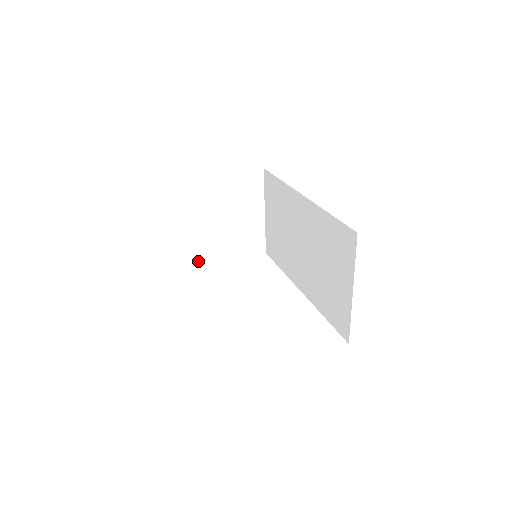
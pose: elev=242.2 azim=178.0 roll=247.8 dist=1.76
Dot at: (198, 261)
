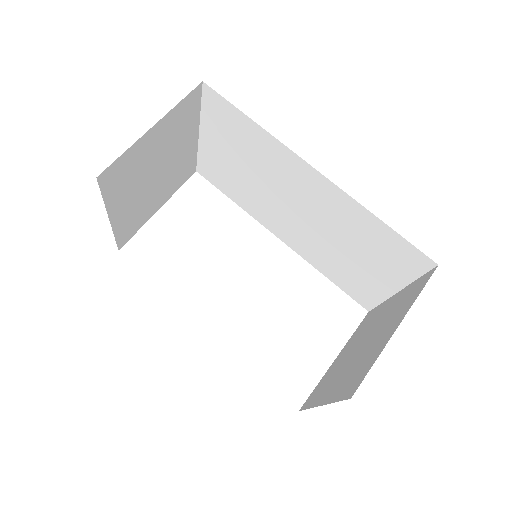
Dot at: (127, 234)
